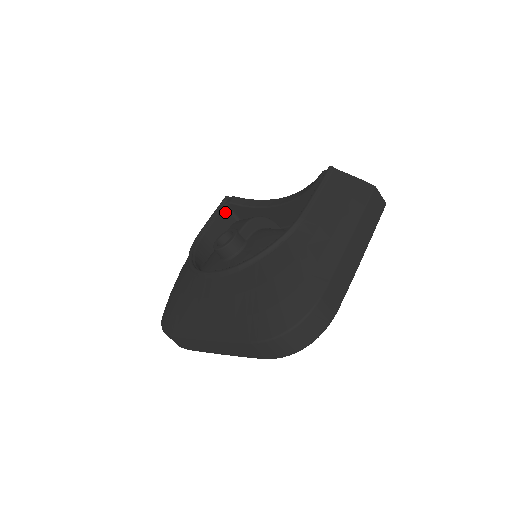
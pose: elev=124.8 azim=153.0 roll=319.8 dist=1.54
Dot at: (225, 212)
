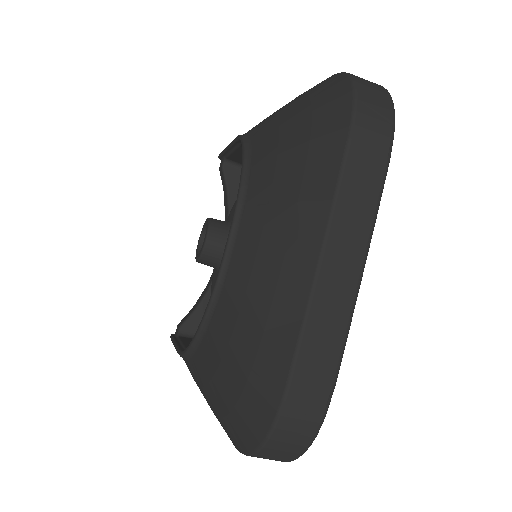
Dot at: (186, 339)
